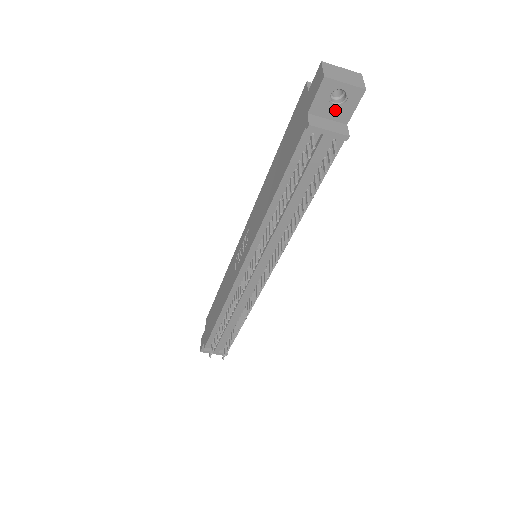
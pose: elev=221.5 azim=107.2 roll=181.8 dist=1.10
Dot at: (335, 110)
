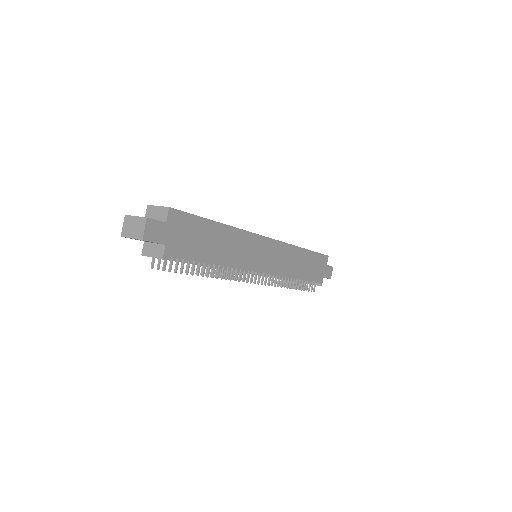
Dot at: occluded
